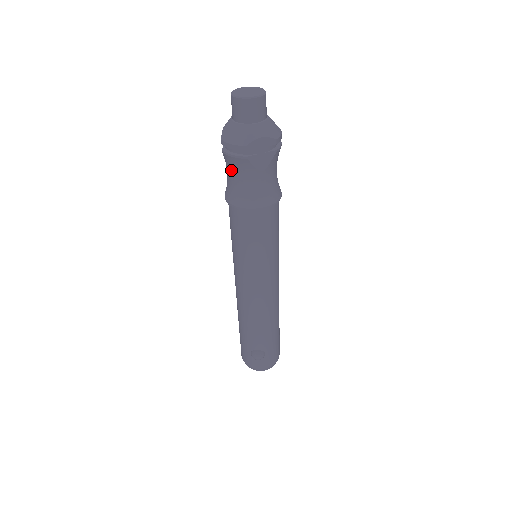
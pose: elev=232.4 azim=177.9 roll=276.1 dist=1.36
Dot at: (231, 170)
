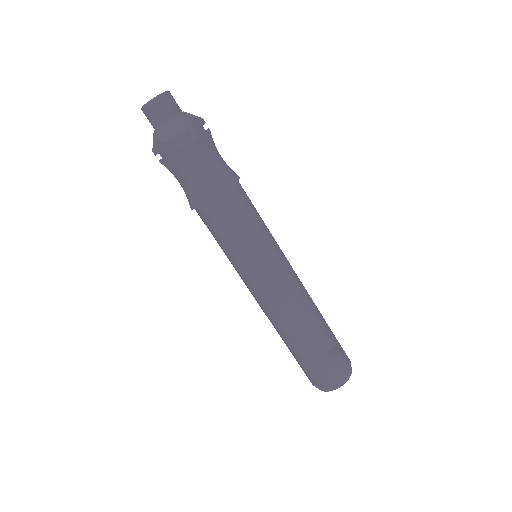
Dot at: (191, 165)
